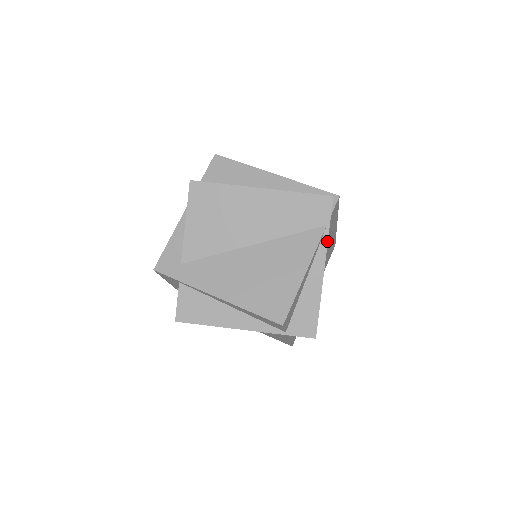
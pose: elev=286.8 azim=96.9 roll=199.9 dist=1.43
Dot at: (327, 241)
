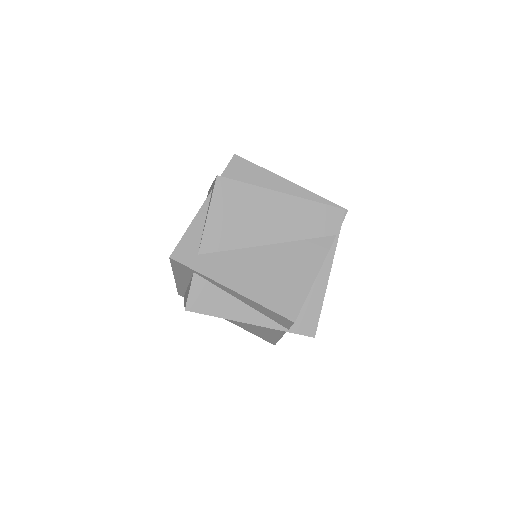
Dot at: (335, 249)
